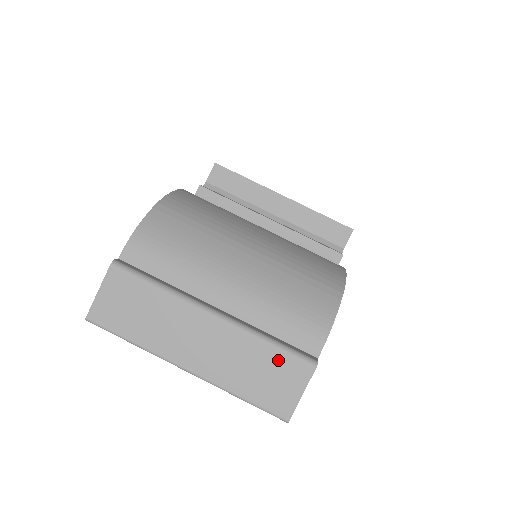
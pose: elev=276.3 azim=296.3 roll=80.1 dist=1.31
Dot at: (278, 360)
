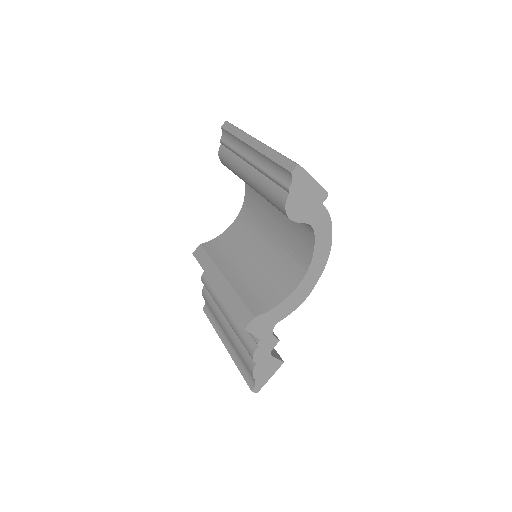
Dot at: occluded
